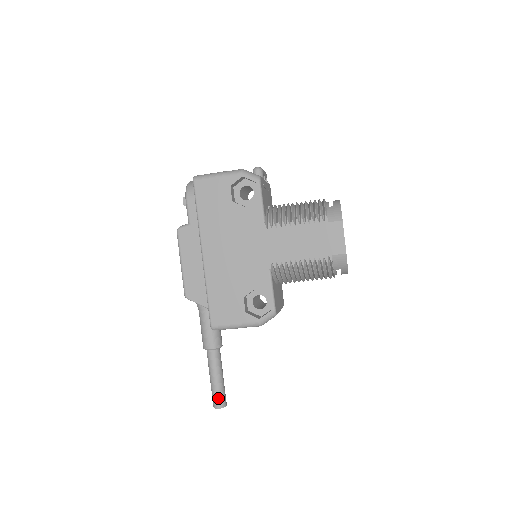
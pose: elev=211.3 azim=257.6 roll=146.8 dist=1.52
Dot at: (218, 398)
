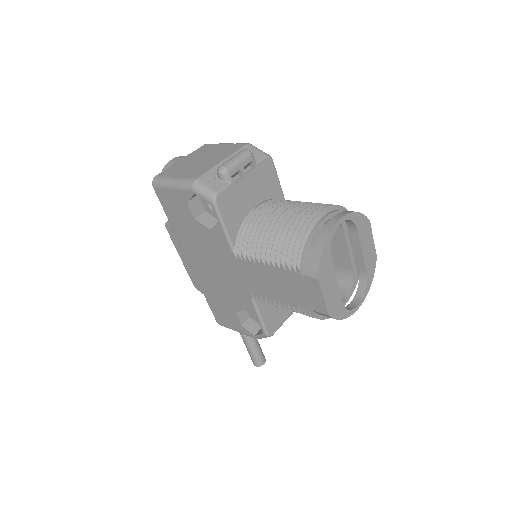
Dot at: (253, 359)
